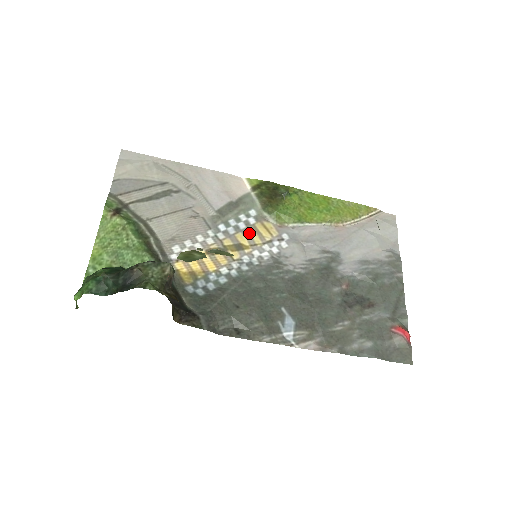
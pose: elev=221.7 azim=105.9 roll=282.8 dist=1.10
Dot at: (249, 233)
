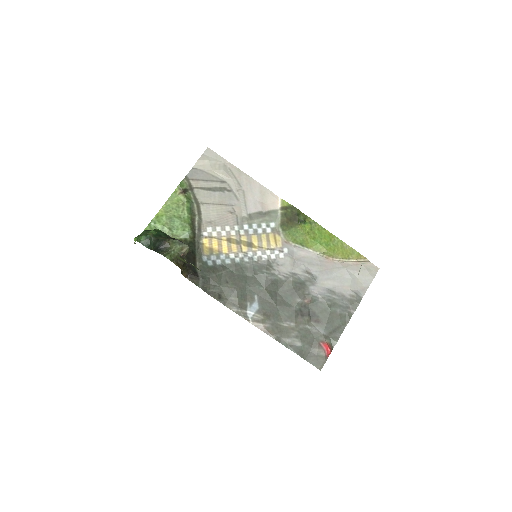
Dot at: (262, 238)
